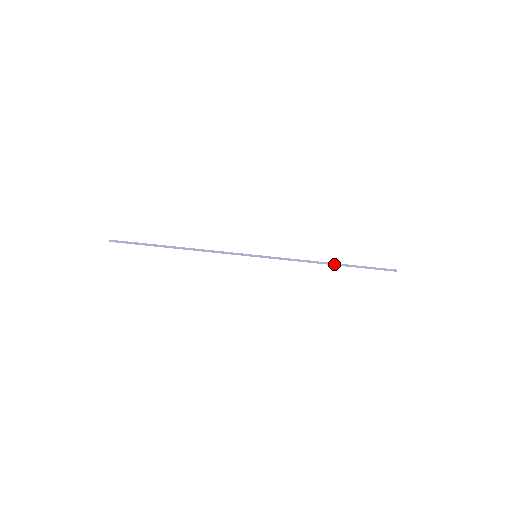
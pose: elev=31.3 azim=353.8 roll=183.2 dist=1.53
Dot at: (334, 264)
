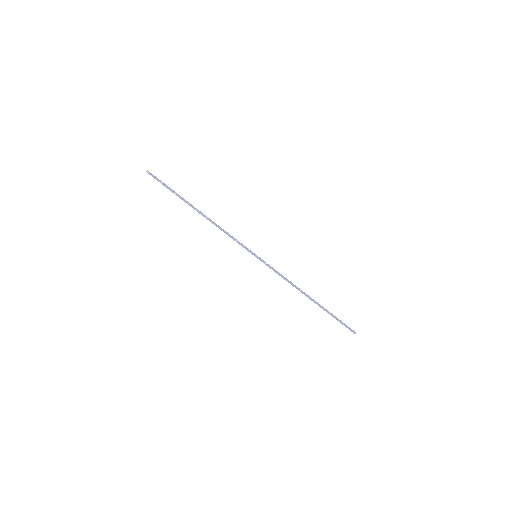
Dot at: (312, 299)
